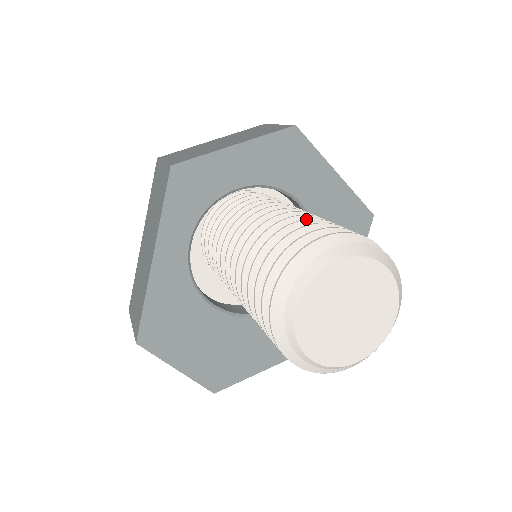
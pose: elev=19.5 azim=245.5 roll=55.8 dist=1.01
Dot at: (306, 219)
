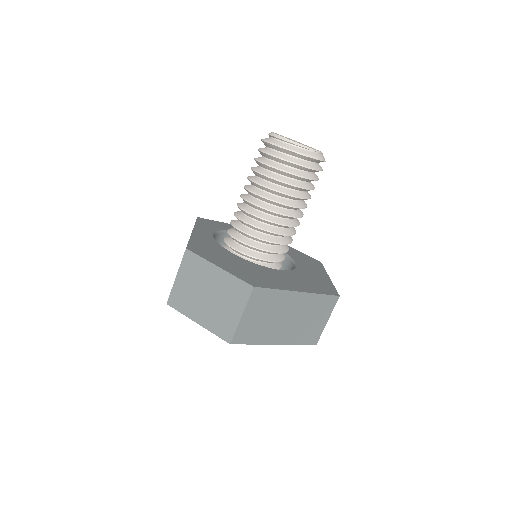
Dot at: occluded
